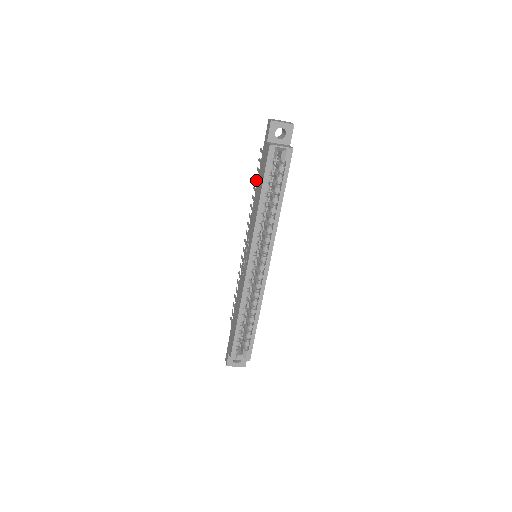
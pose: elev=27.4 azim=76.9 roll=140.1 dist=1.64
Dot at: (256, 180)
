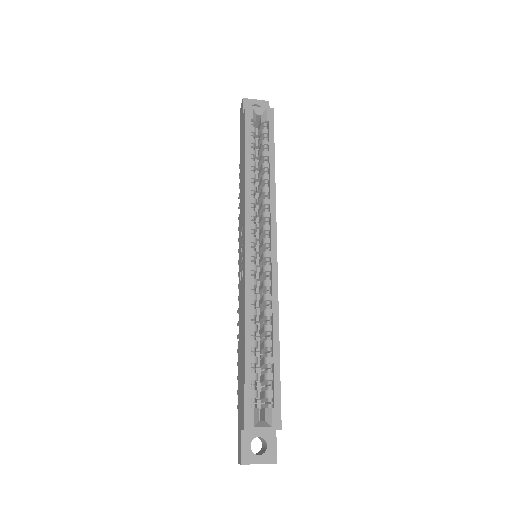
Dot at: occluded
